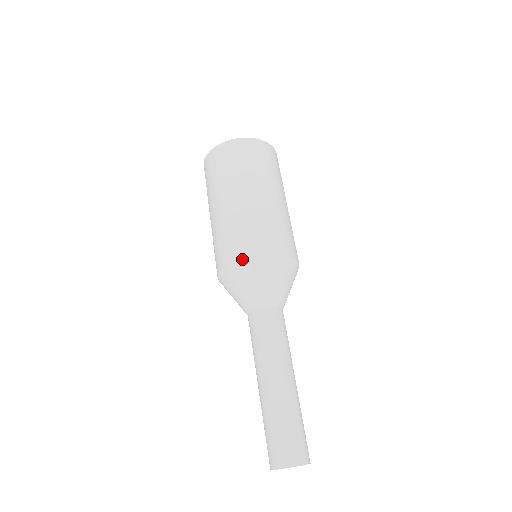
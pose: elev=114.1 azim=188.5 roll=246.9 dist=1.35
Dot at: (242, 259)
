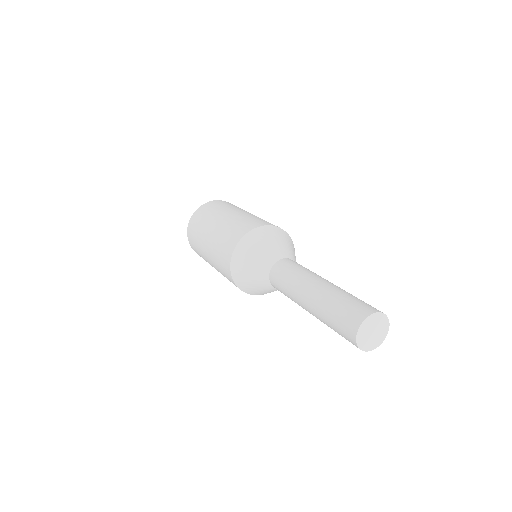
Dot at: (238, 243)
